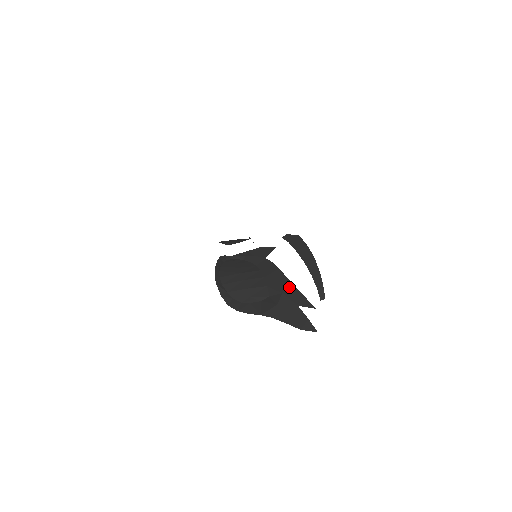
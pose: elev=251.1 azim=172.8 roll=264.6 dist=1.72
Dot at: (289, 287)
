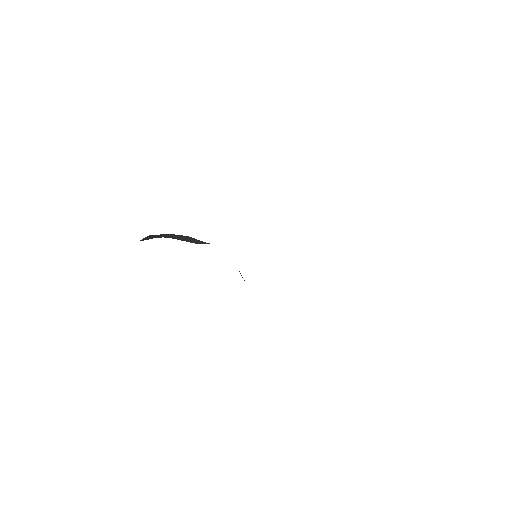
Dot at: occluded
